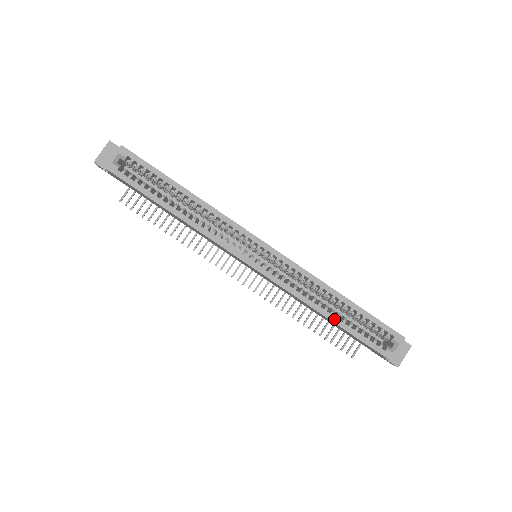
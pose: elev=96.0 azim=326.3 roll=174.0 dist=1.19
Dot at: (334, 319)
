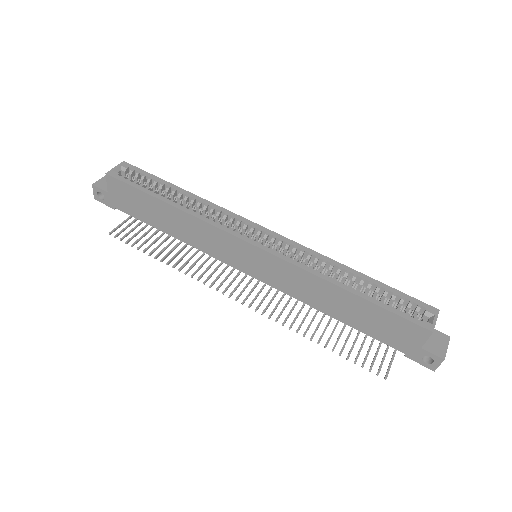
Dot at: (354, 291)
